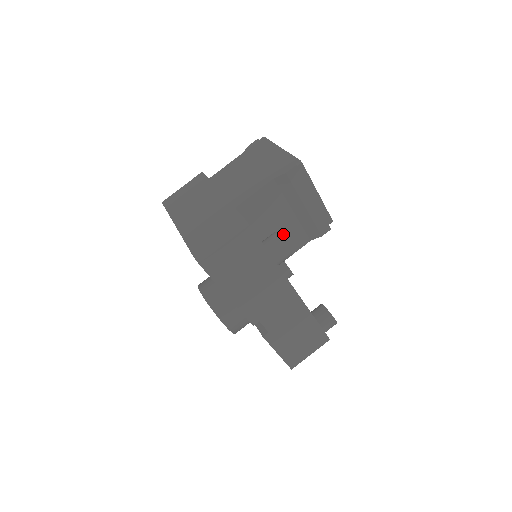
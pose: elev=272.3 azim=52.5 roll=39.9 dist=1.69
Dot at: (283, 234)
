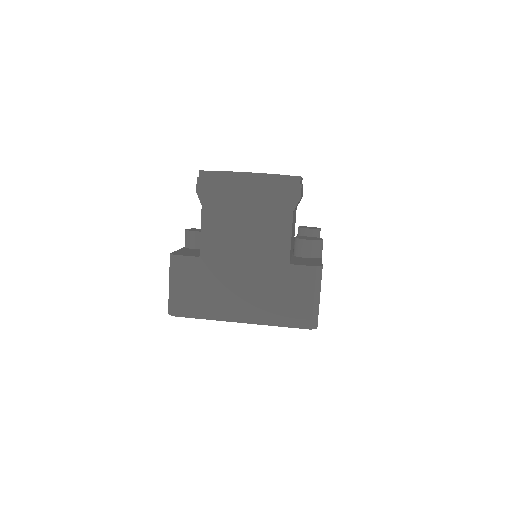
Dot at: occluded
